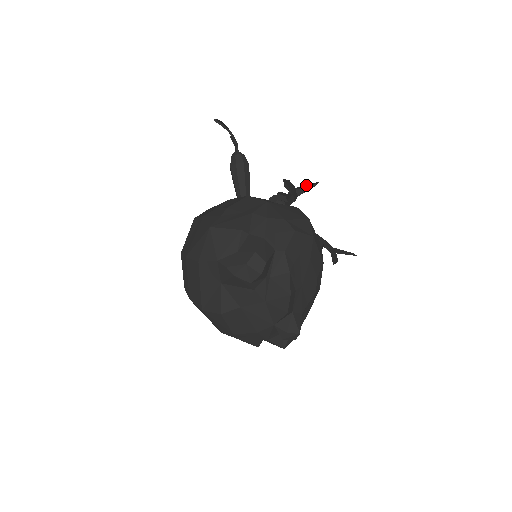
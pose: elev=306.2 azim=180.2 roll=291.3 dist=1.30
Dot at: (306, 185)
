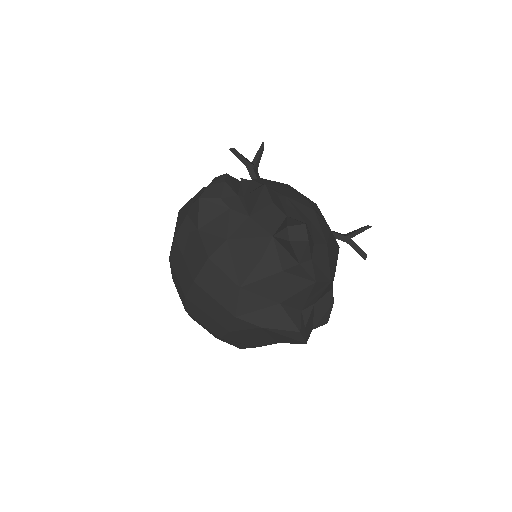
Dot at: (257, 154)
